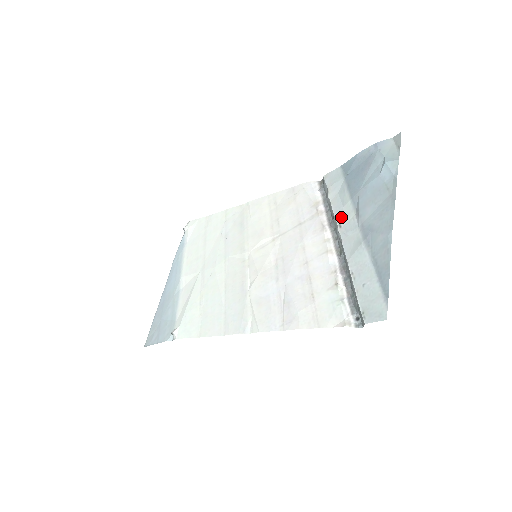
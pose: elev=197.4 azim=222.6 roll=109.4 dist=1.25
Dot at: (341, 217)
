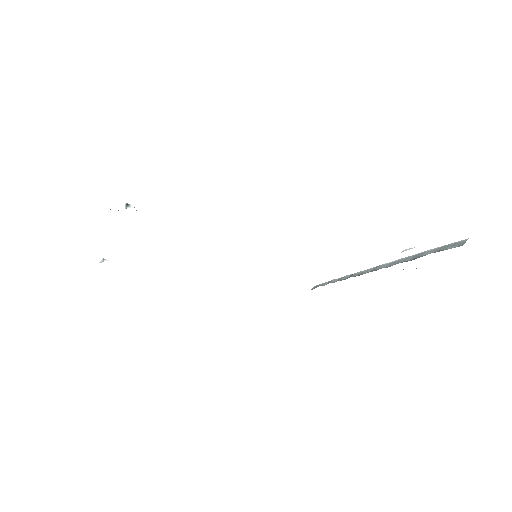
Dot at: occluded
